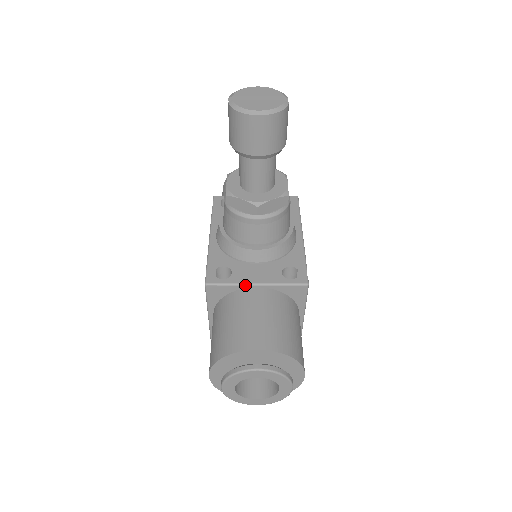
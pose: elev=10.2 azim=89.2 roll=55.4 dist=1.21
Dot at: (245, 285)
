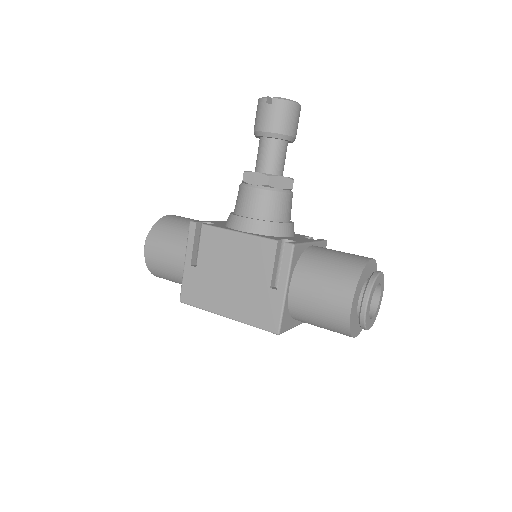
Dot at: (308, 243)
